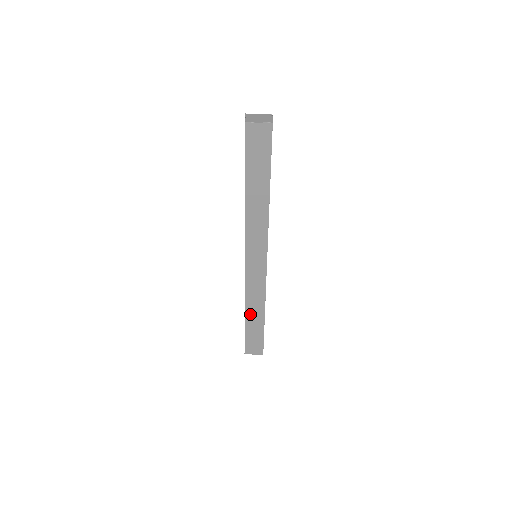
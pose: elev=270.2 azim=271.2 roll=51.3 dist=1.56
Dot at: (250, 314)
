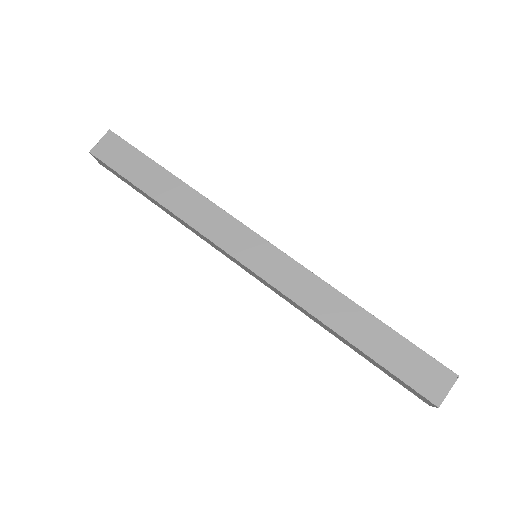
Dot at: (345, 328)
